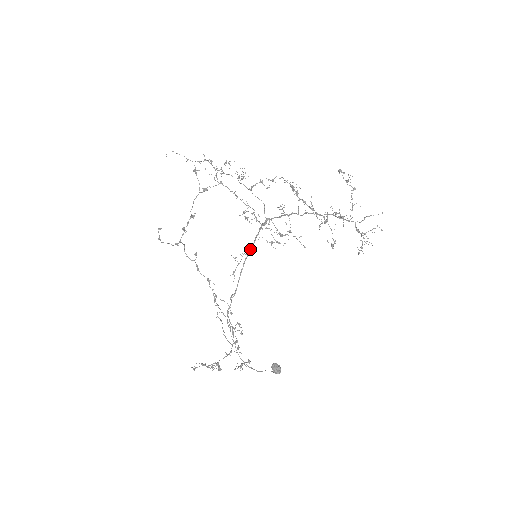
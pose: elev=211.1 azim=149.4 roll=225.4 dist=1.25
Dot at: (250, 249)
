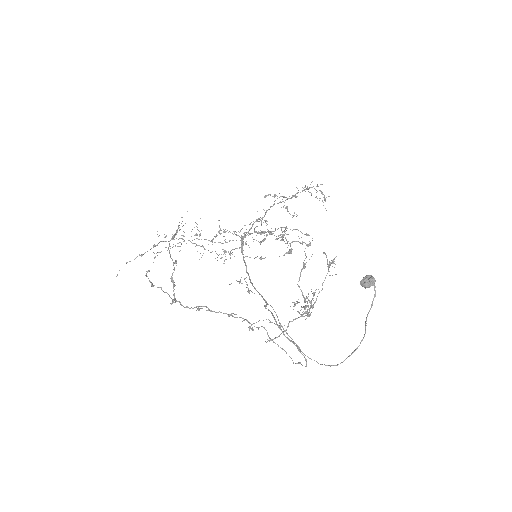
Dot at: (247, 273)
